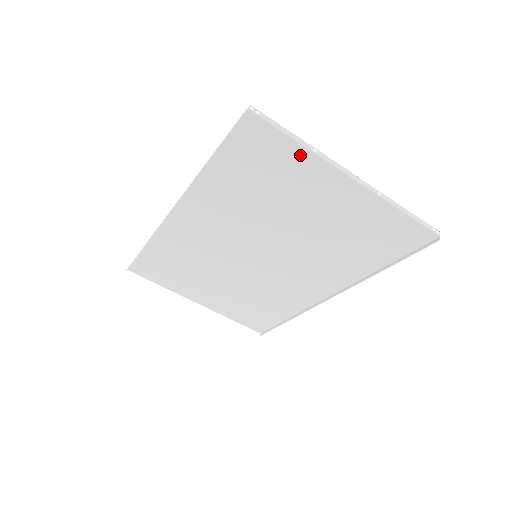
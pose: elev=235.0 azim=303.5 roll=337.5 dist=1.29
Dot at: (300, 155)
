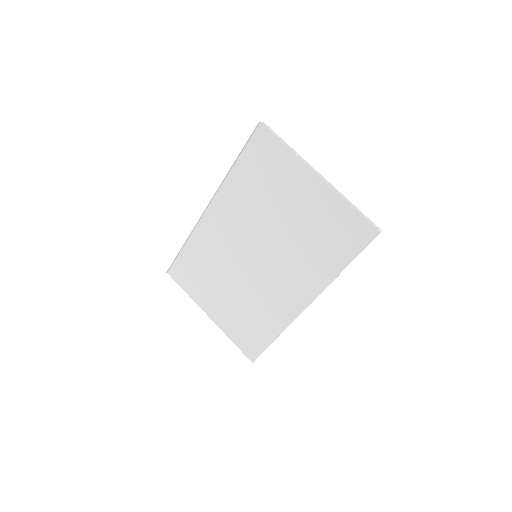
Dot at: (288, 156)
